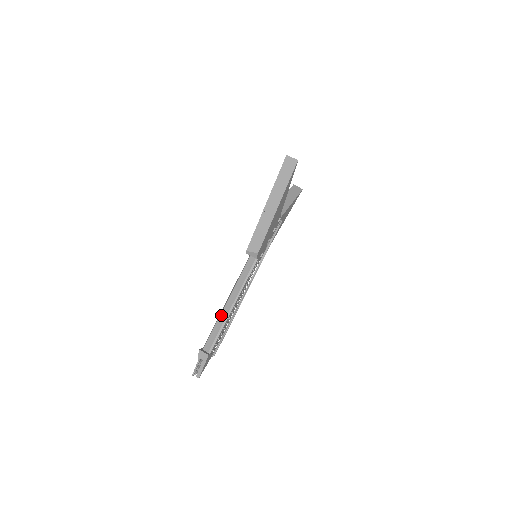
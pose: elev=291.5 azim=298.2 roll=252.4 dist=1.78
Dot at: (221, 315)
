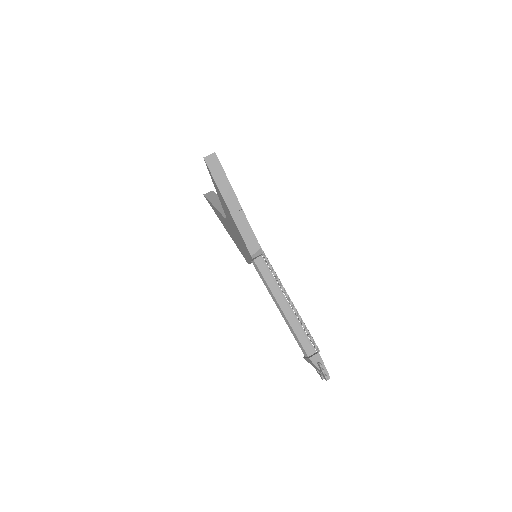
Dot at: (288, 320)
